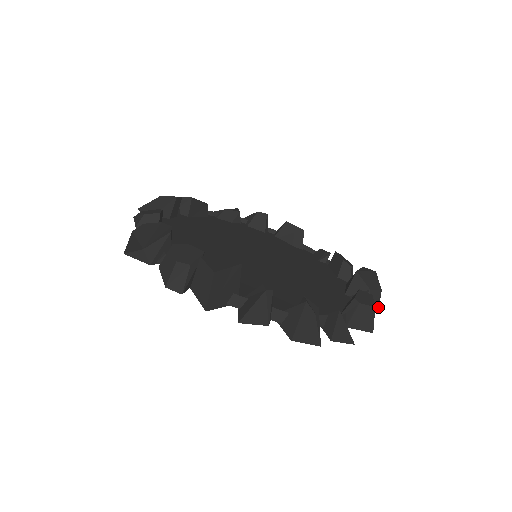
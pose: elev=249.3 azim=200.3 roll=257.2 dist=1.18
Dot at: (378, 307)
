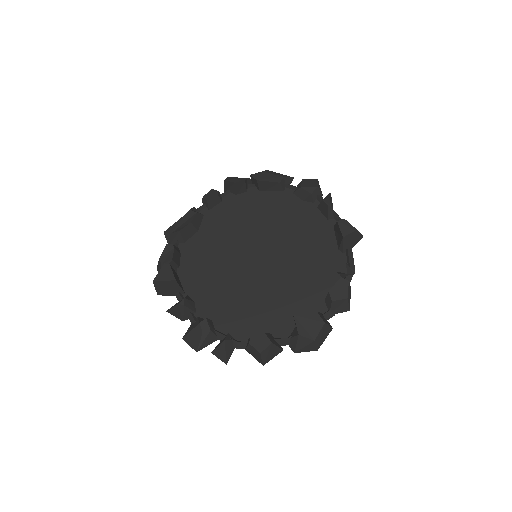
Dot at: (315, 349)
